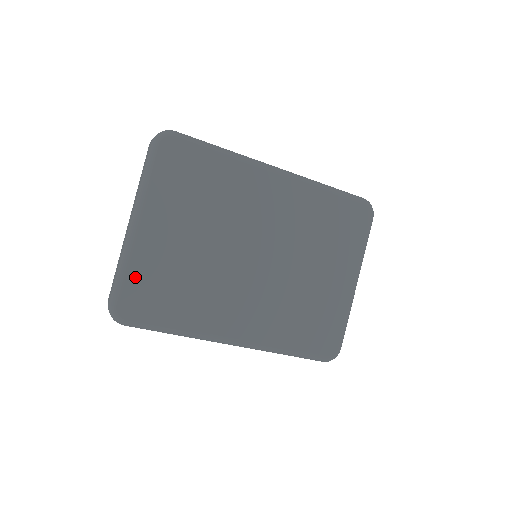
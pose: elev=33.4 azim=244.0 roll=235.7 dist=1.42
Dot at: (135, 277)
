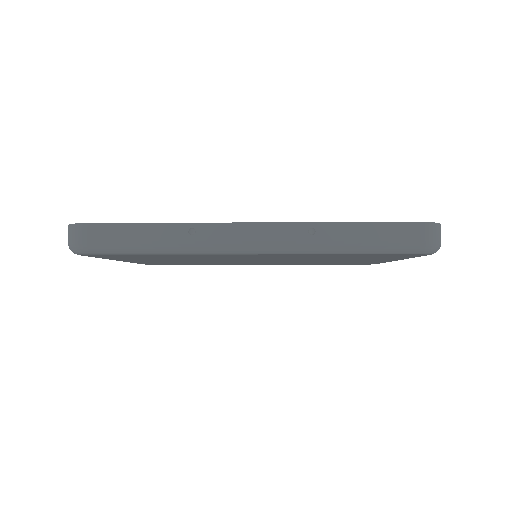
Dot at: occluded
